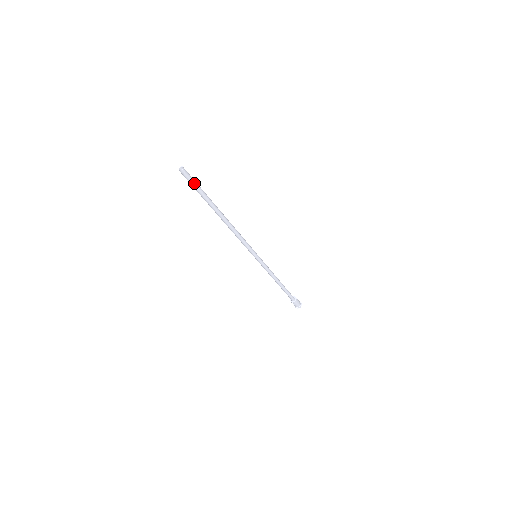
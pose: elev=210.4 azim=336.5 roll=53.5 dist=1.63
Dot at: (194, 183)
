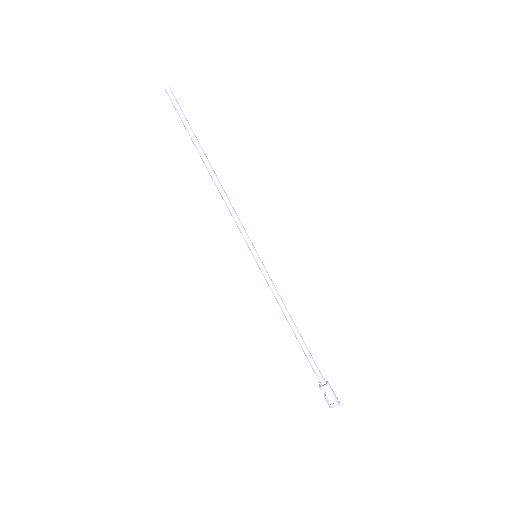
Dot at: (179, 109)
